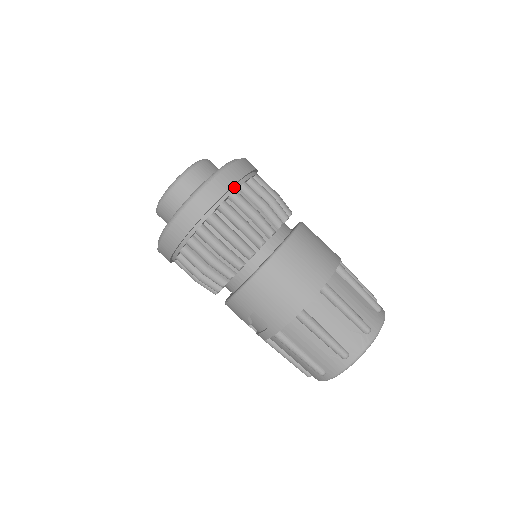
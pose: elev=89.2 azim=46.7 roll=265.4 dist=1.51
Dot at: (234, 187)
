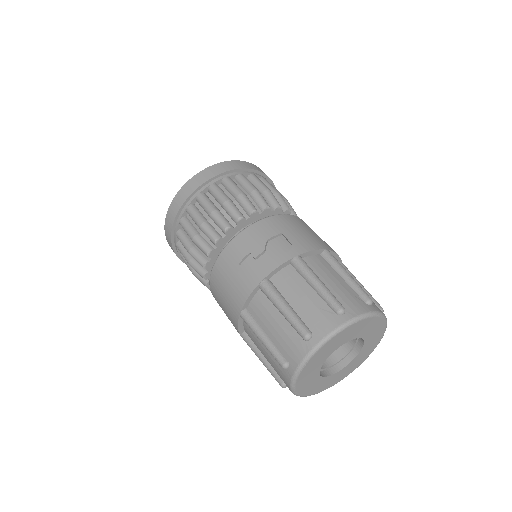
Dot at: occluded
